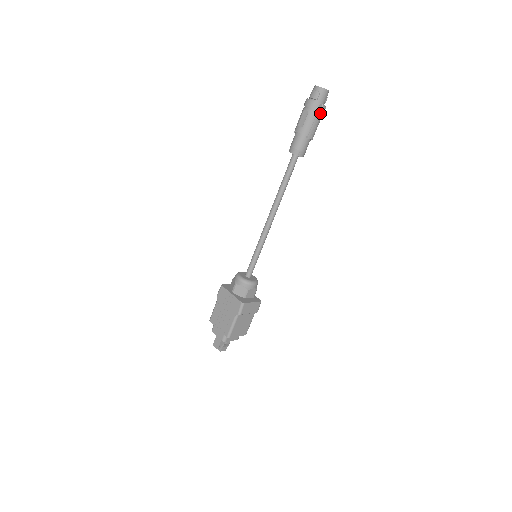
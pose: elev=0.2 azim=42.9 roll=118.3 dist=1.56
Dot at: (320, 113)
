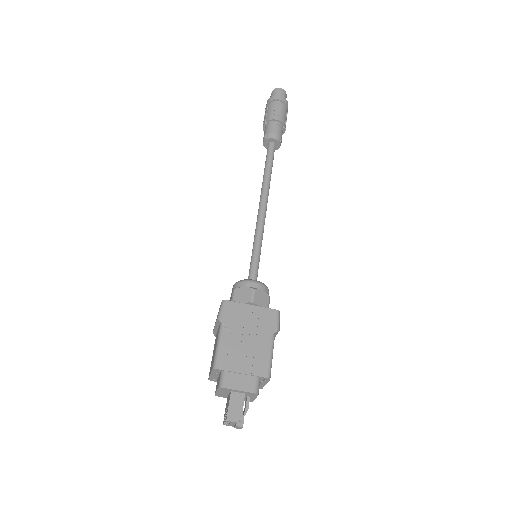
Dot at: occluded
